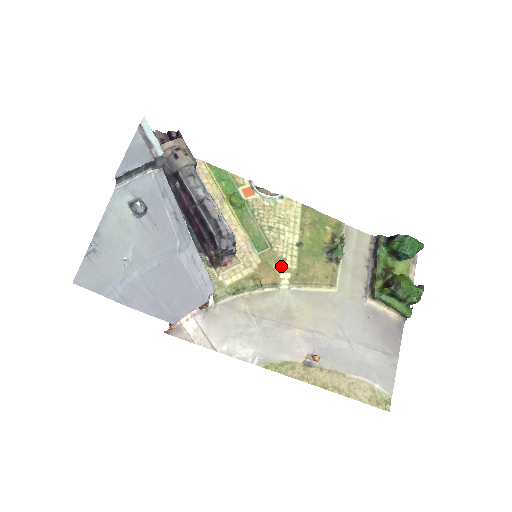
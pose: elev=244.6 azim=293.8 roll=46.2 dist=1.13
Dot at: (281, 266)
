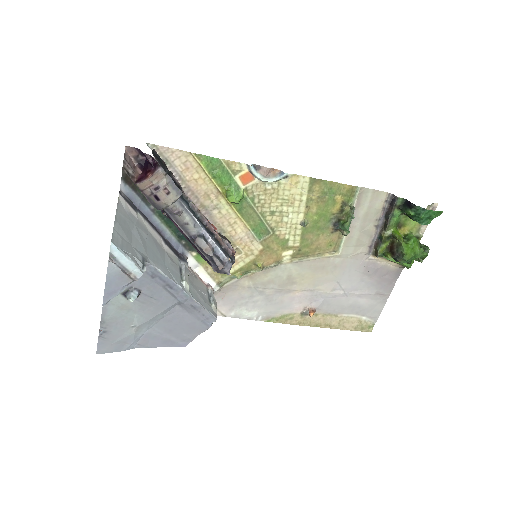
Dot at: (283, 246)
